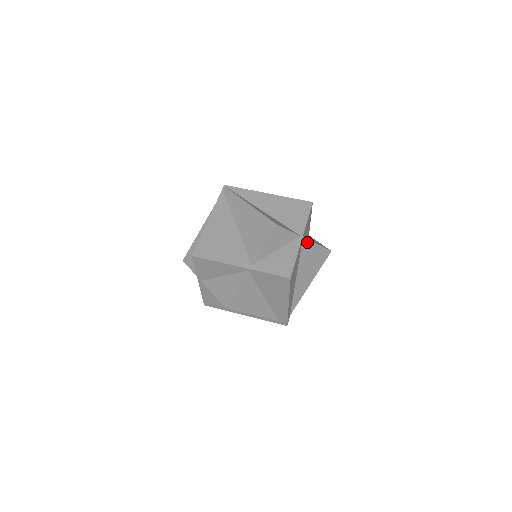
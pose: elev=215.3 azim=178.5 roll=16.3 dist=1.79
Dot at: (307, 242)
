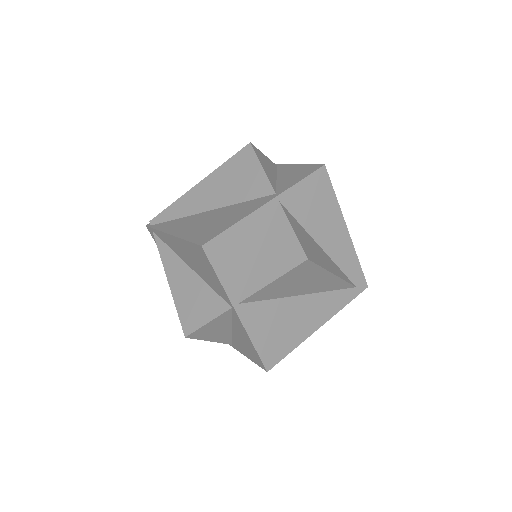
Dot at: occluded
